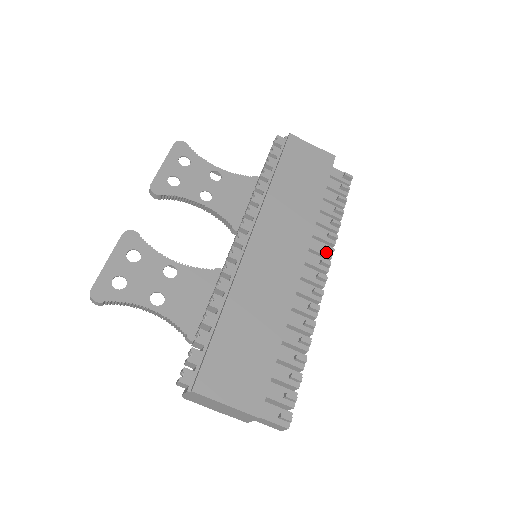
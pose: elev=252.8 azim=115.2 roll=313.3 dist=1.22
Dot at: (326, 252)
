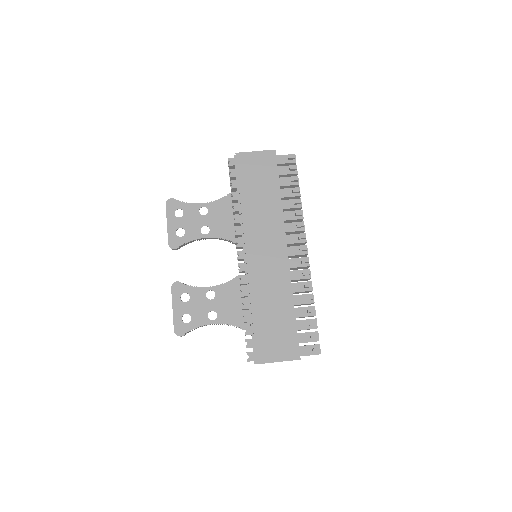
Dot at: (299, 228)
